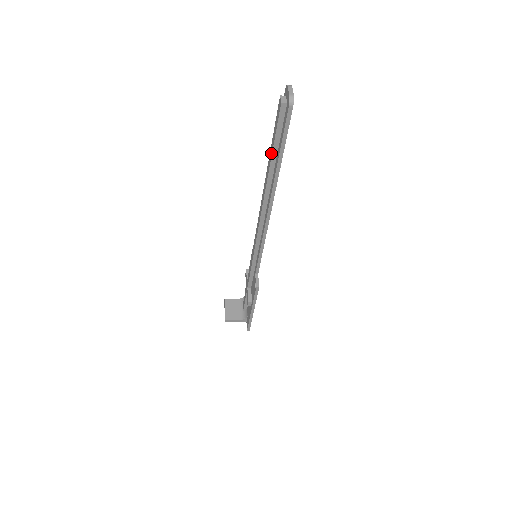
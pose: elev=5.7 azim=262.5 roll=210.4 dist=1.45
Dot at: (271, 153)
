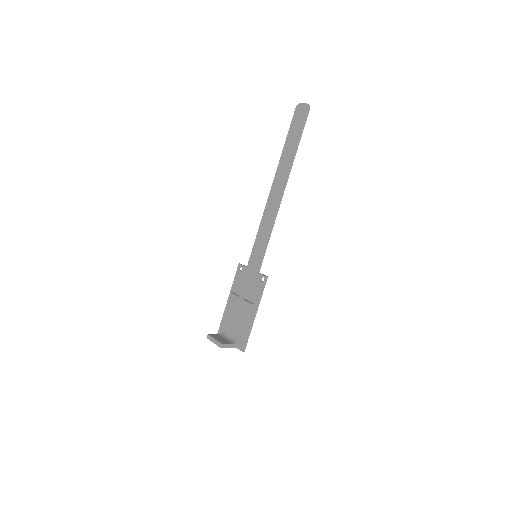
Dot at: (289, 146)
